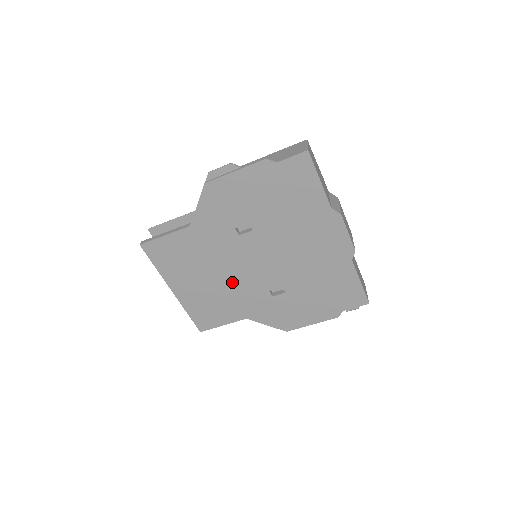
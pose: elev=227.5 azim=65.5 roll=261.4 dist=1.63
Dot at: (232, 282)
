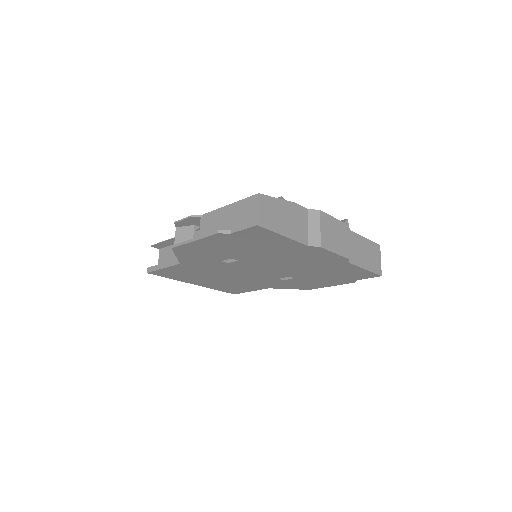
Dot at: (242, 278)
